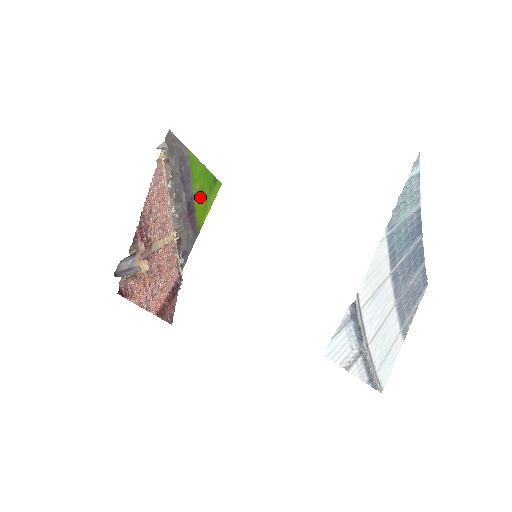
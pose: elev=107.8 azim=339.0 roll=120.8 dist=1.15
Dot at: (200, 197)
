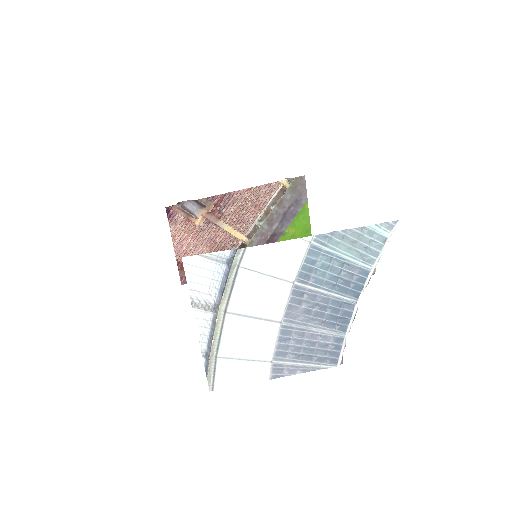
Dot at: occluded
